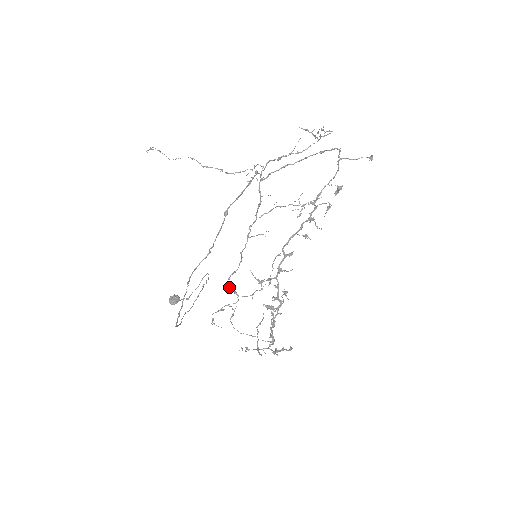
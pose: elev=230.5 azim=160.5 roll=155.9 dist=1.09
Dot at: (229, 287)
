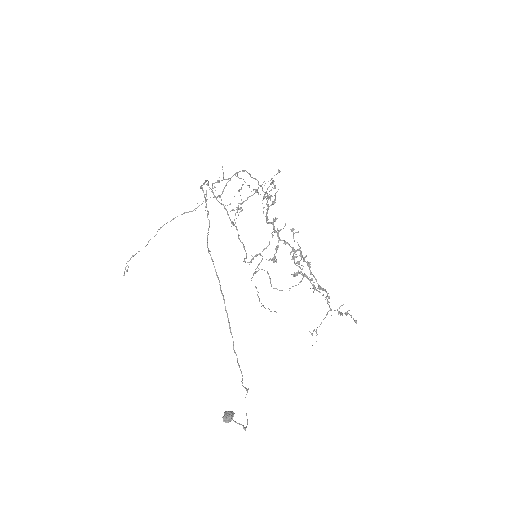
Dot at: (249, 262)
